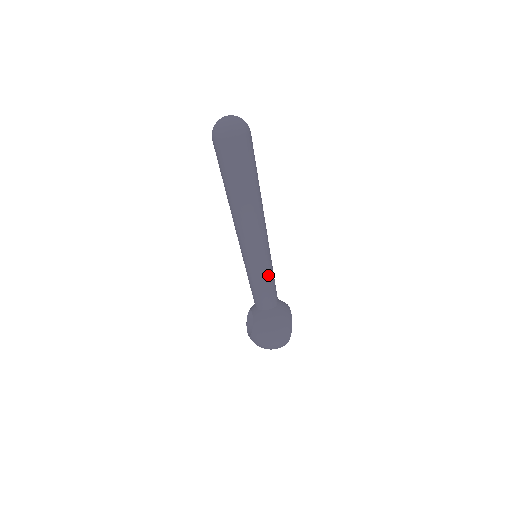
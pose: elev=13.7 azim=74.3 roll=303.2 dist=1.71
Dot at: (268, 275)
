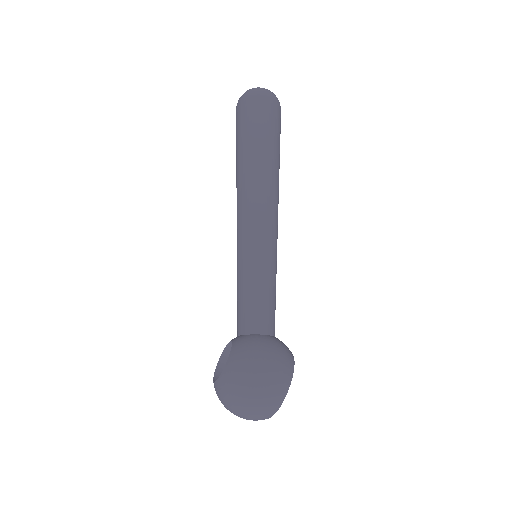
Dot at: (270, 278)
